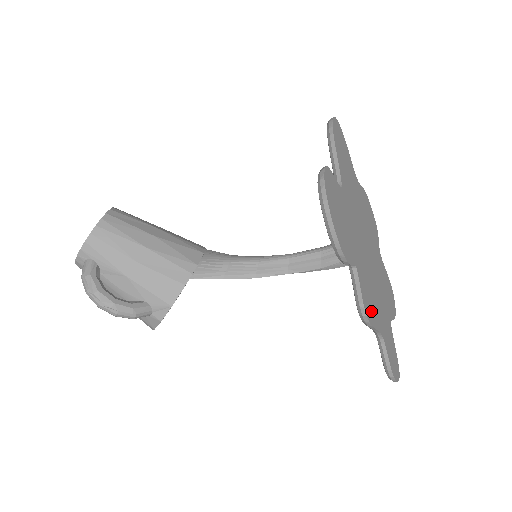
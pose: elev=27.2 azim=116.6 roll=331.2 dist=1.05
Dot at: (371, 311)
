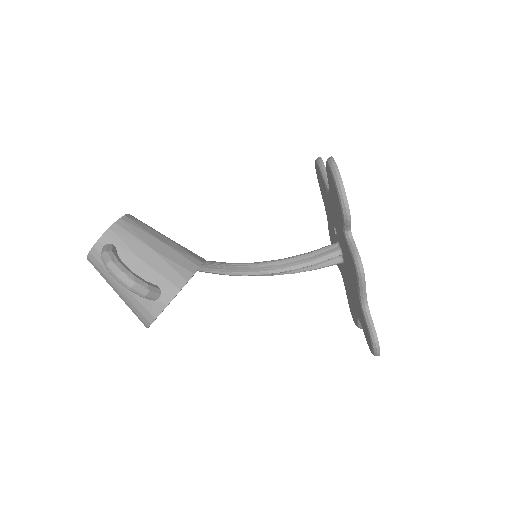
Dot at: occluded
